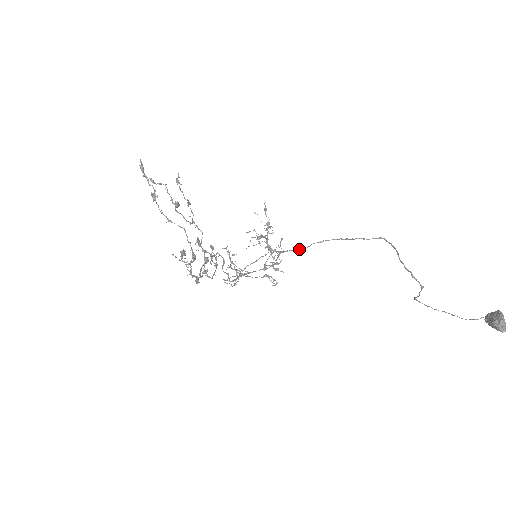
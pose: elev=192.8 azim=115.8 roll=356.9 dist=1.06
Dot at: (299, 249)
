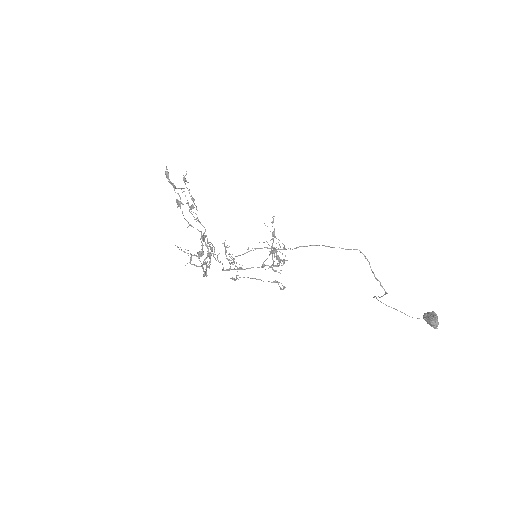
Dot at: occluded
